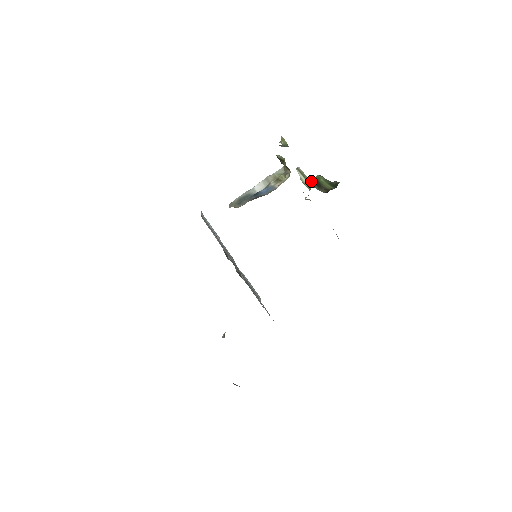
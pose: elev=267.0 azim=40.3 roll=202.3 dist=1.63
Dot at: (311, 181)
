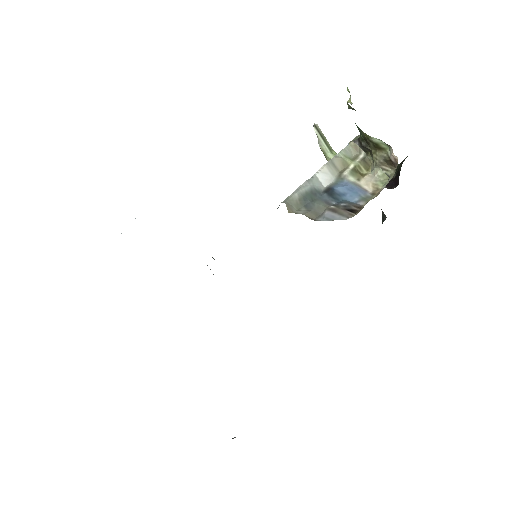
Dot at: occluded
